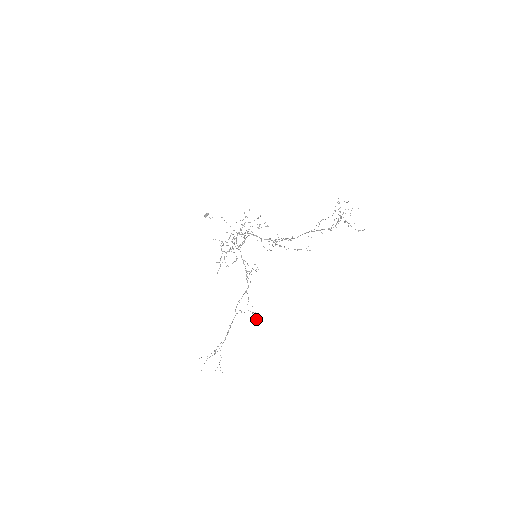
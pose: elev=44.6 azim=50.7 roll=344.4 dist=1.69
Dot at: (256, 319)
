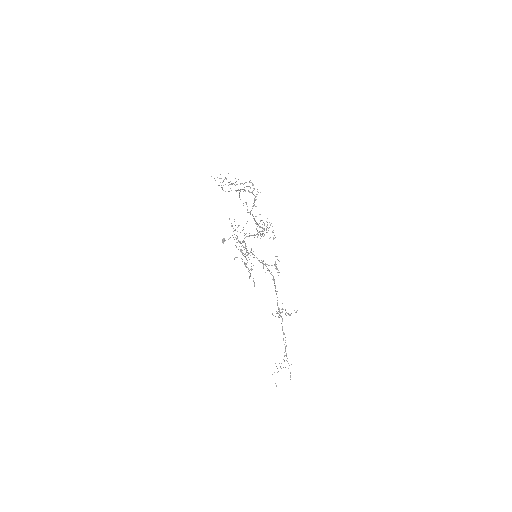
Dot at: (289, 315)
